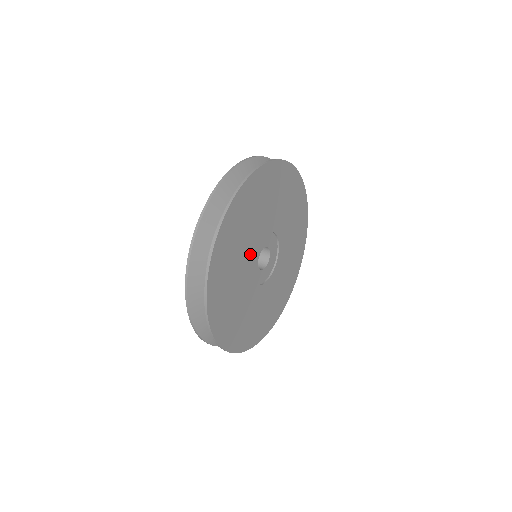
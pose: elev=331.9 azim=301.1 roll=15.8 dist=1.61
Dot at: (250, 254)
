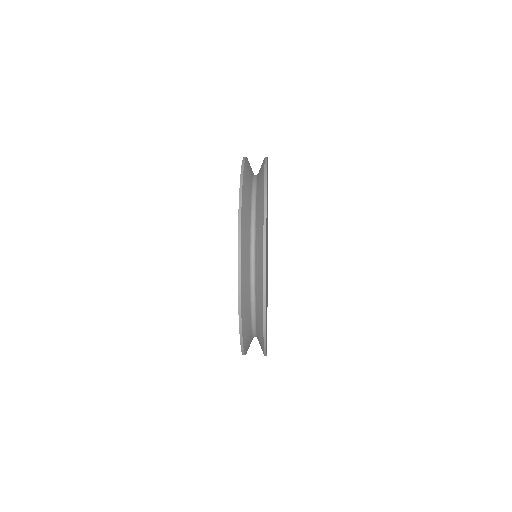
Dot at: occluded
